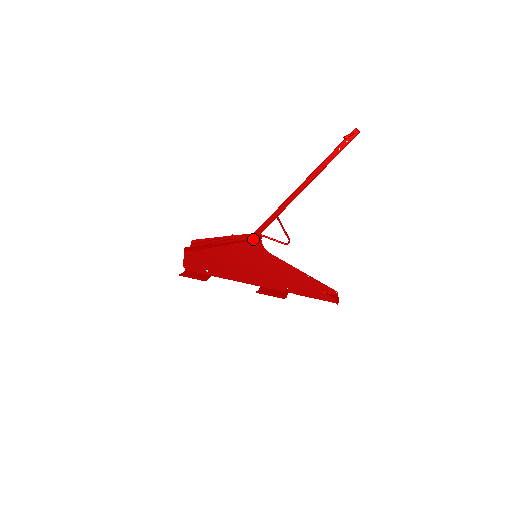
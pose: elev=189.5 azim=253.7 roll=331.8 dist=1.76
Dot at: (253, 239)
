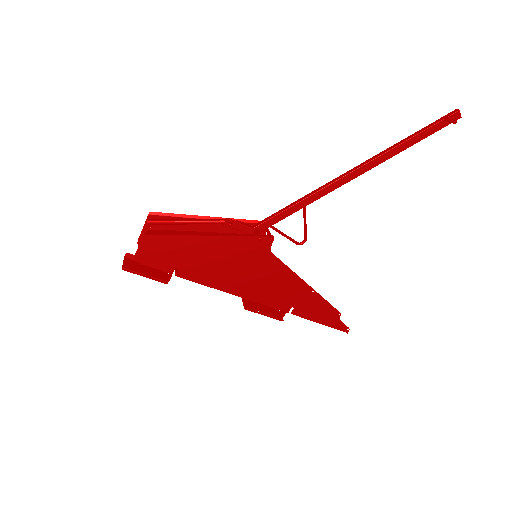
Dot at: (270, 235)
